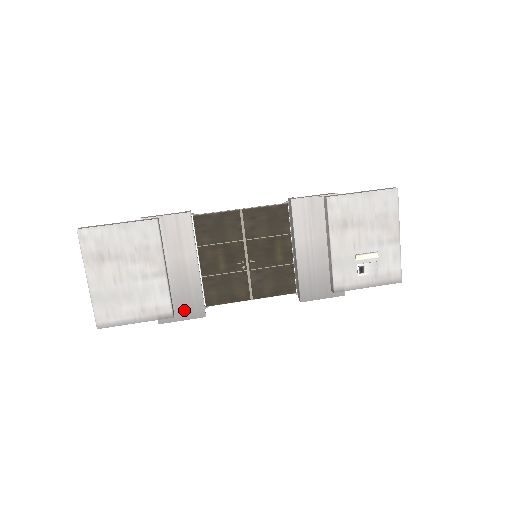
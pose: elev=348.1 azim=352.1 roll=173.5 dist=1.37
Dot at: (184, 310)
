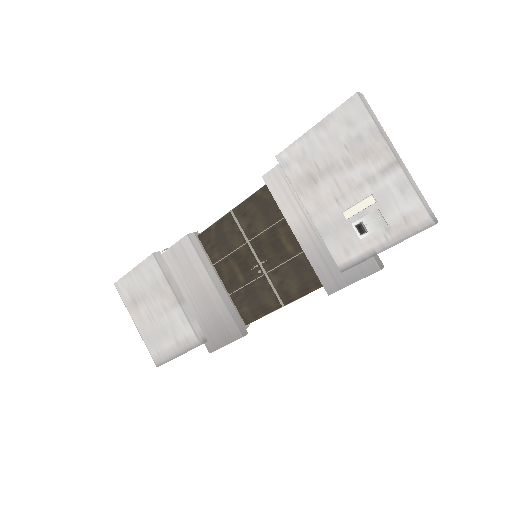
Dot at: (222, 334)
